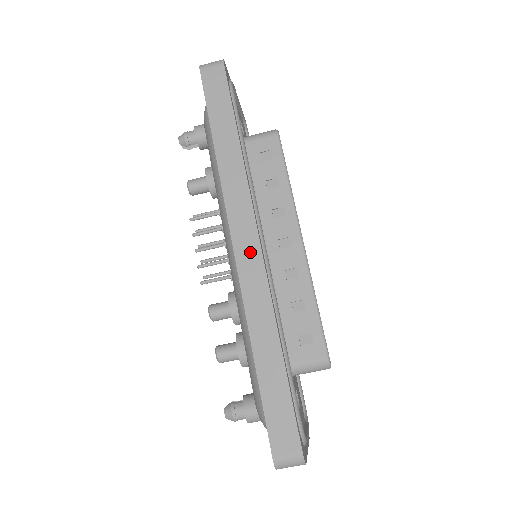
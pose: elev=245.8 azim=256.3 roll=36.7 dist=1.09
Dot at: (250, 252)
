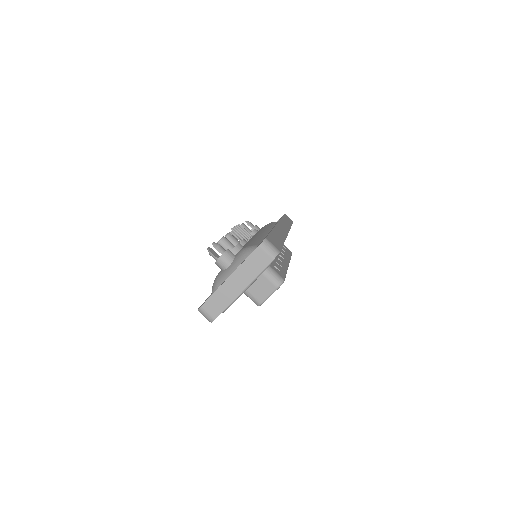
Dot at: (284, 229)
